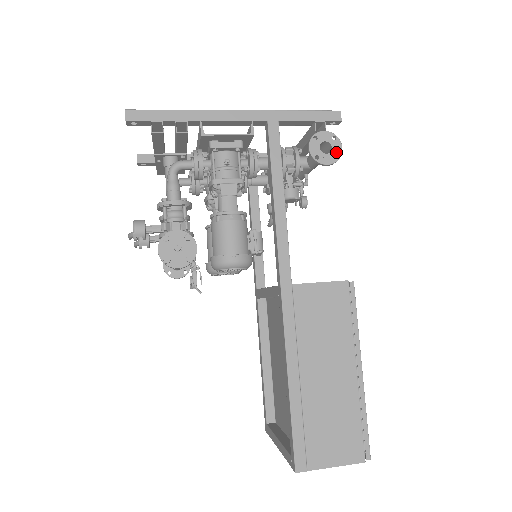
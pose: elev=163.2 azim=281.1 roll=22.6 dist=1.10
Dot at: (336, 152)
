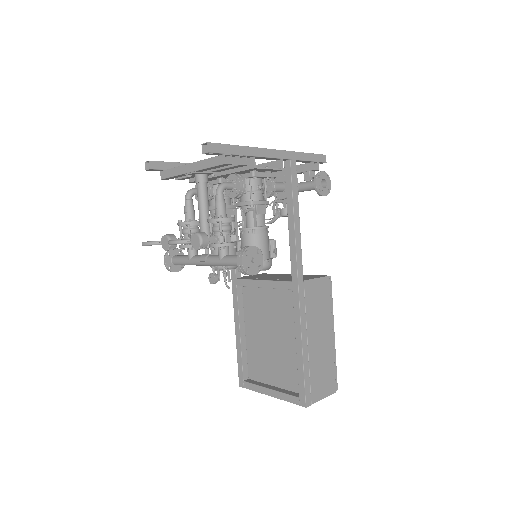
Dot at: (328, 187)
